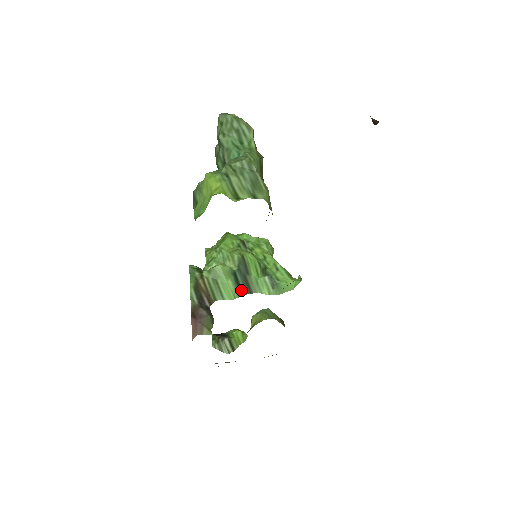
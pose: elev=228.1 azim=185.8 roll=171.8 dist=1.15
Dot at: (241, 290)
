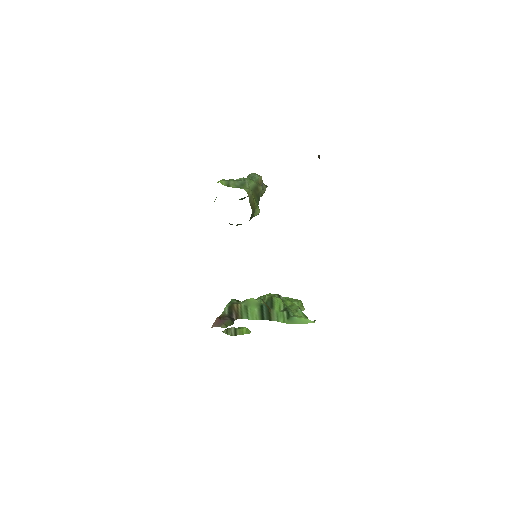
Dot at: (263, 316)
